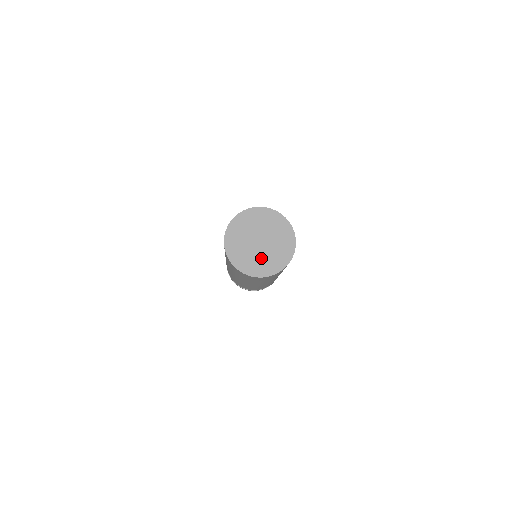
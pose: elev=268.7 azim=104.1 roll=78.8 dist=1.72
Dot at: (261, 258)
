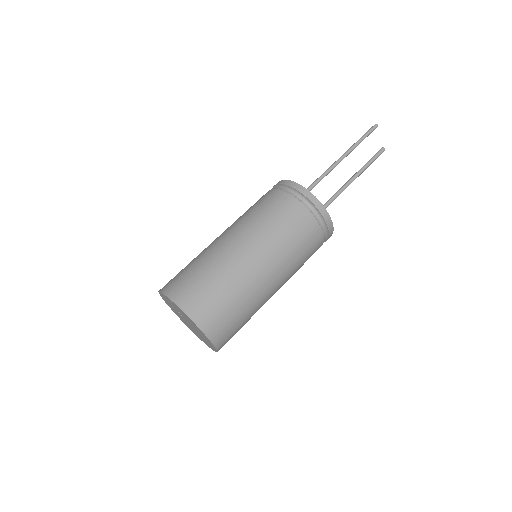
Dot at: (181, 318)
